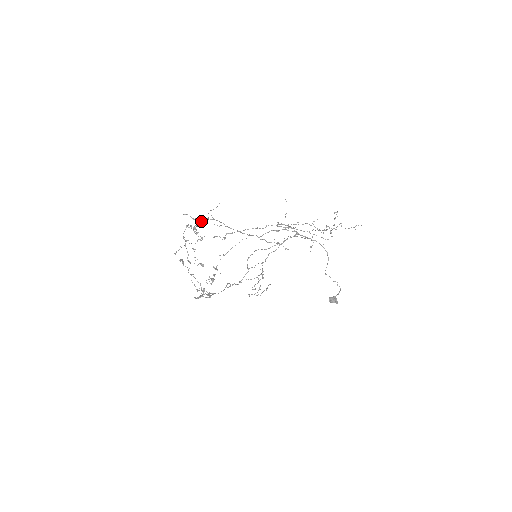
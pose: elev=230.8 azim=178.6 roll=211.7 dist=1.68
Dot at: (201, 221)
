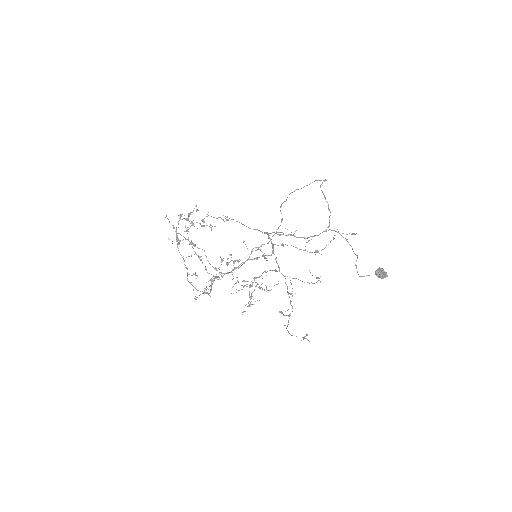
Dot at: occluded
